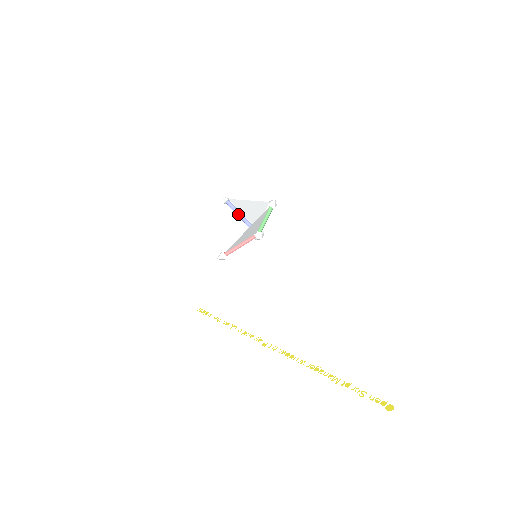
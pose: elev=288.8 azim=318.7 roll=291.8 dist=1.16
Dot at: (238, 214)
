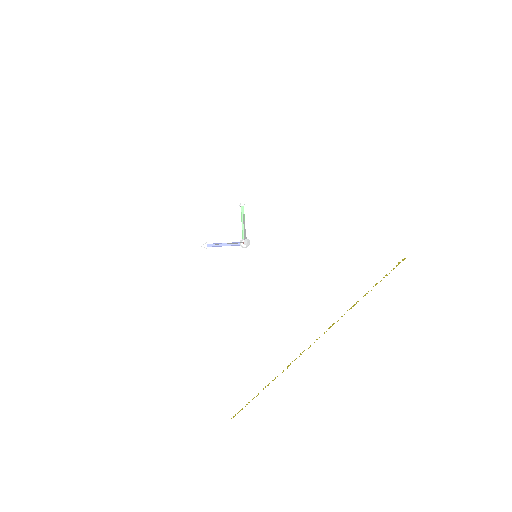
Dot at: (221, 244)
